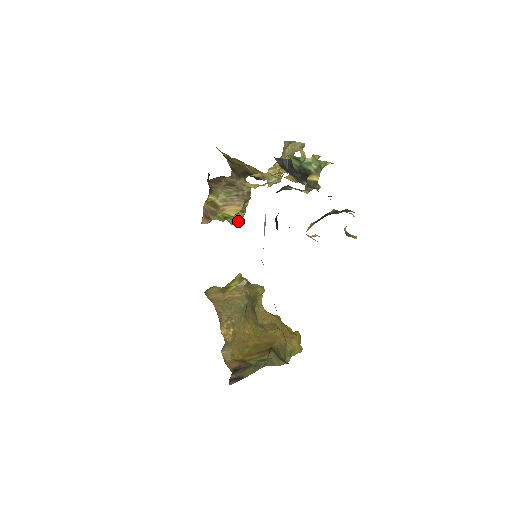
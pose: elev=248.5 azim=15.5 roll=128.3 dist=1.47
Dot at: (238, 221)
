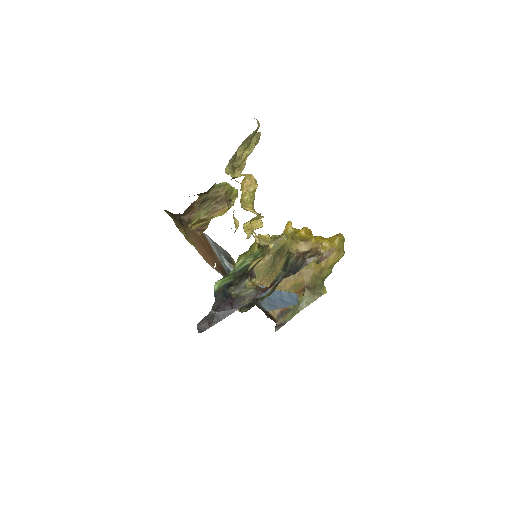
Dot at: occluded
